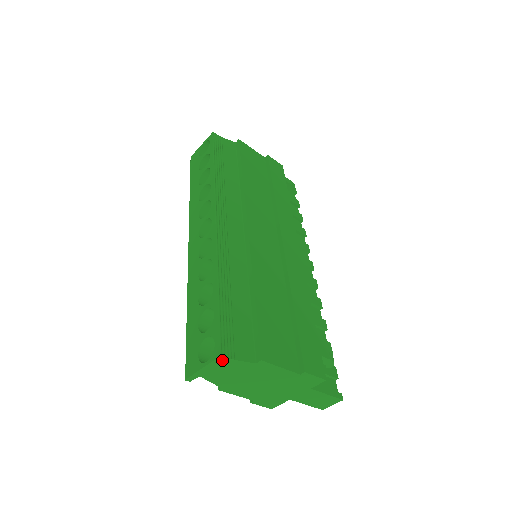
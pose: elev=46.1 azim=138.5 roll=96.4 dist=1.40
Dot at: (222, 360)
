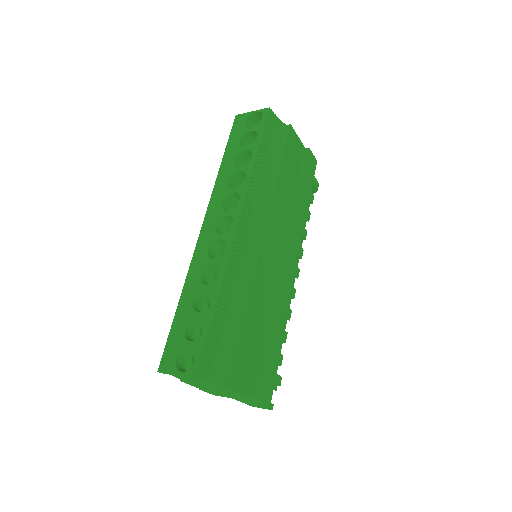
Dot at: (197, 378)
